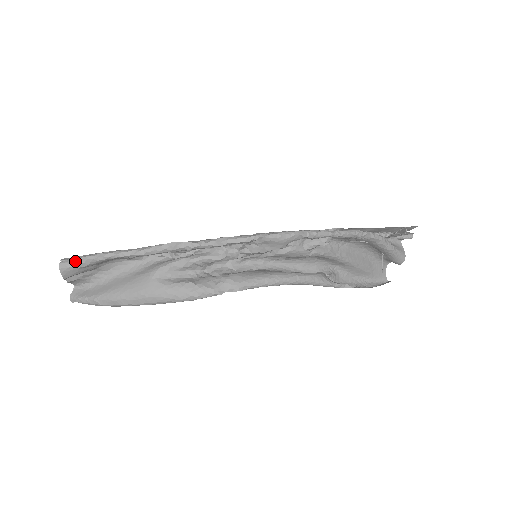
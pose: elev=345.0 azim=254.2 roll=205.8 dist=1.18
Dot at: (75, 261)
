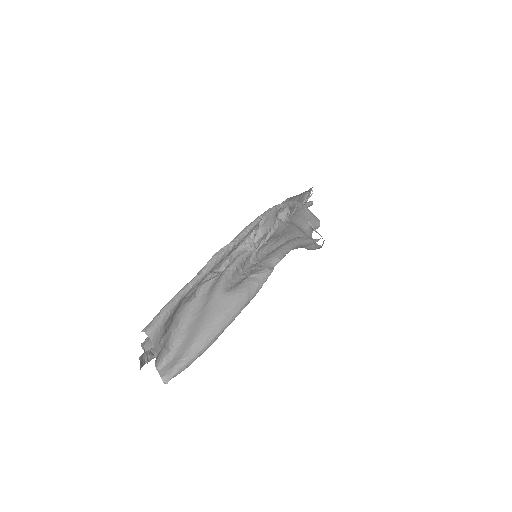
Dot at: (157, 319)
